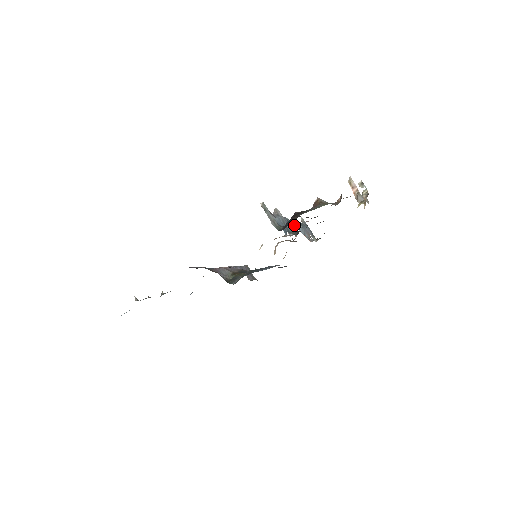
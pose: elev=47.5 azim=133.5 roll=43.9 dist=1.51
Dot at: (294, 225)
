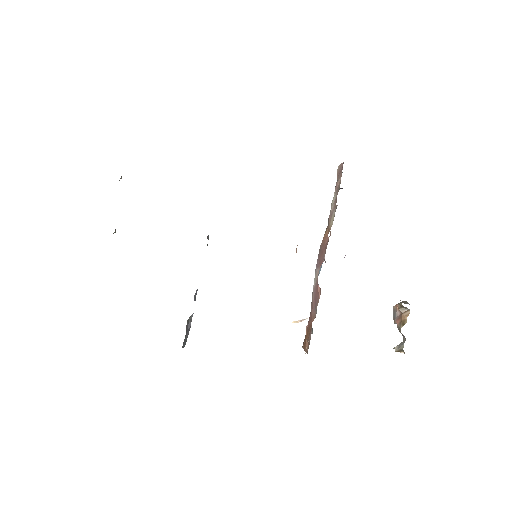
Dot at: occluded
